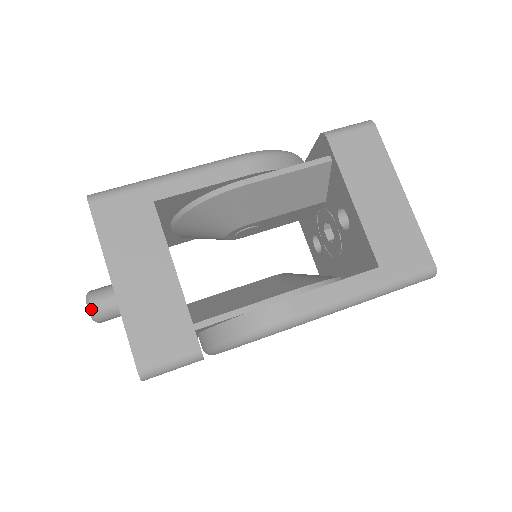
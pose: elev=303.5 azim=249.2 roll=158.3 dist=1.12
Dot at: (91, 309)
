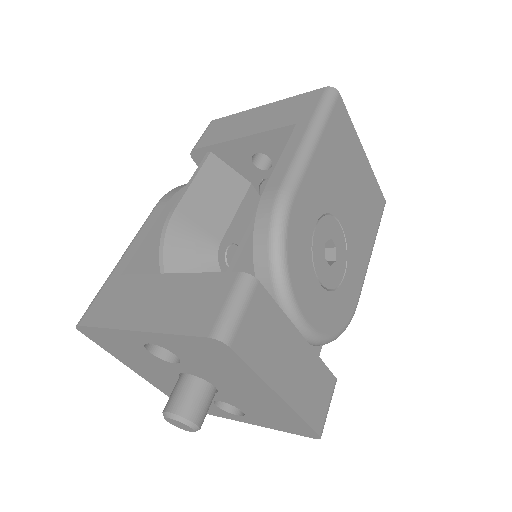
Dot at: (172, 414)
